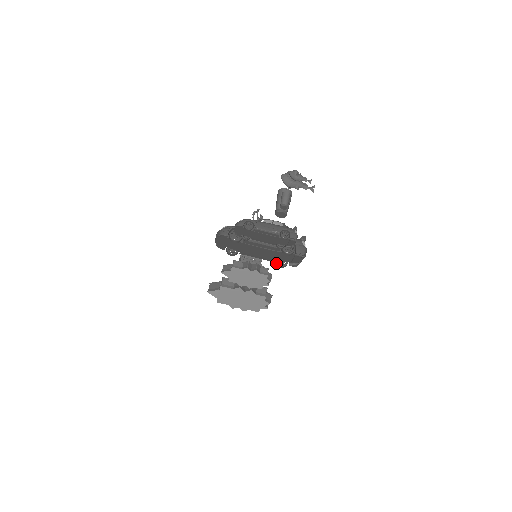
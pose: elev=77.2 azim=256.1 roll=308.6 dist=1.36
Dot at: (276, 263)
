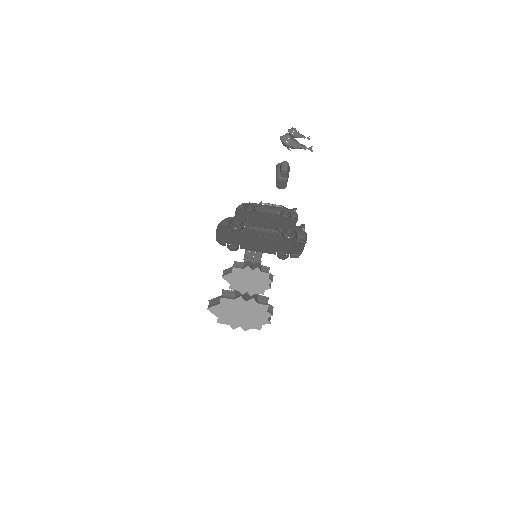
Dot at: (277, 255)
